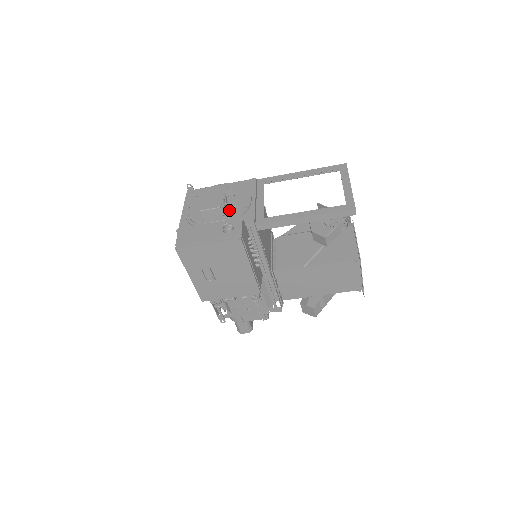
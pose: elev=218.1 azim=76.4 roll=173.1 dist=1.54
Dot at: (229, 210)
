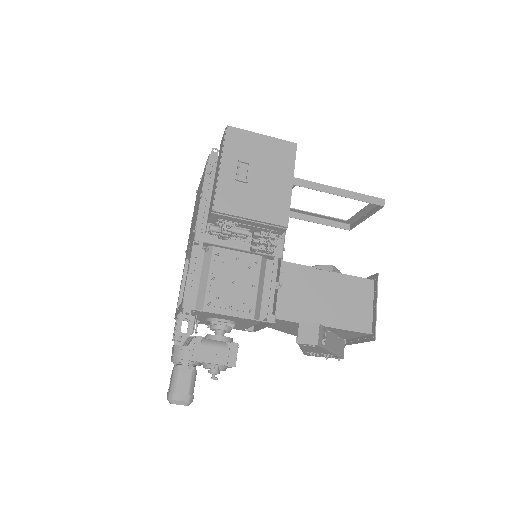
Dot at: occluded
